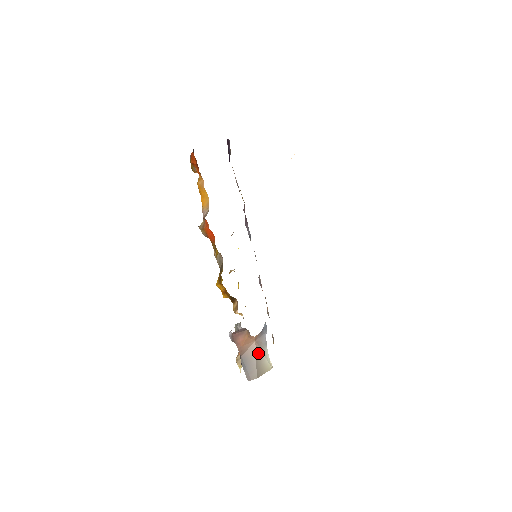
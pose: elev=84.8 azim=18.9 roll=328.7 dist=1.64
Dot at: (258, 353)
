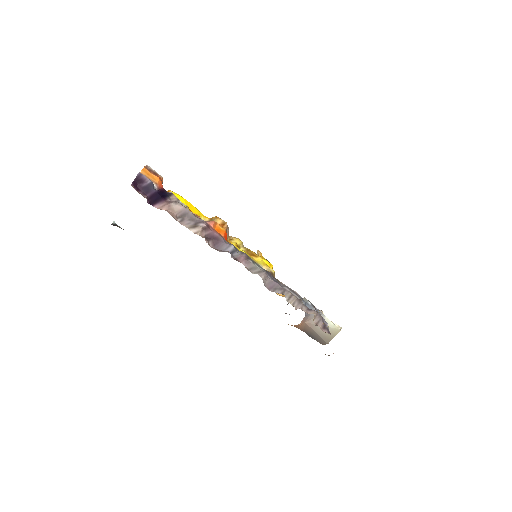
Dot at: (315, 328)
